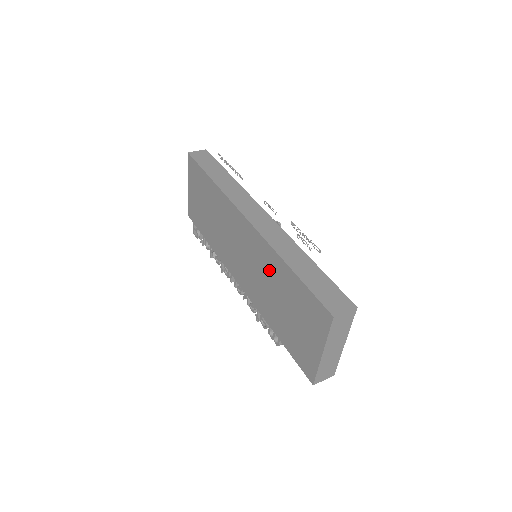
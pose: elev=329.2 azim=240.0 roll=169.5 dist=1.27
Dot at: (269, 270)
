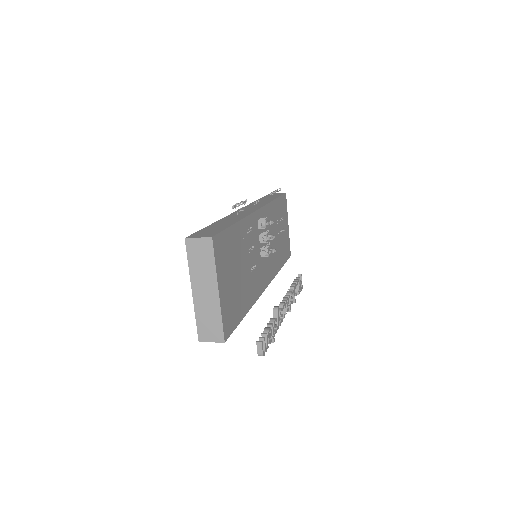
Dot at: occluded
